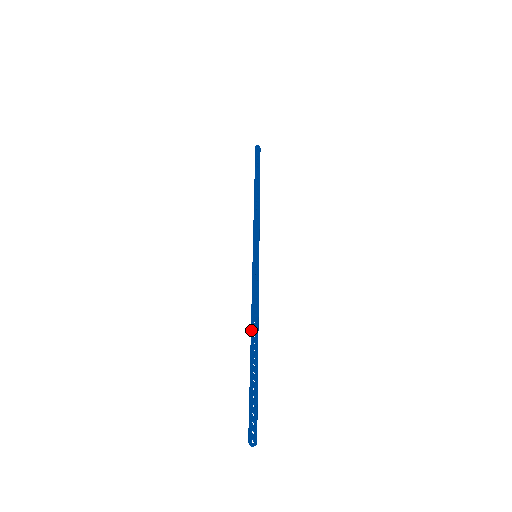
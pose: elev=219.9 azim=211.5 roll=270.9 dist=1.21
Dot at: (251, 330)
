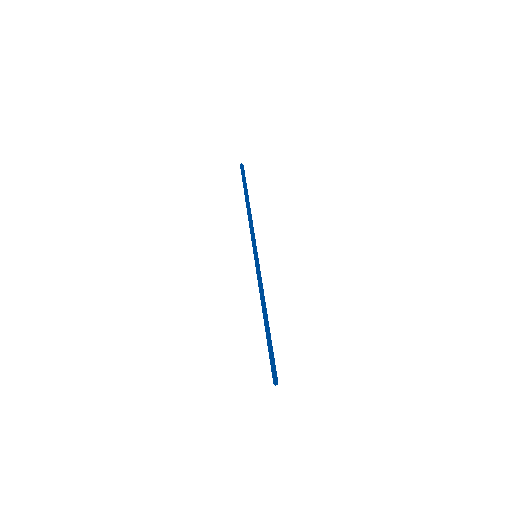
Dot at: (262, 310)
